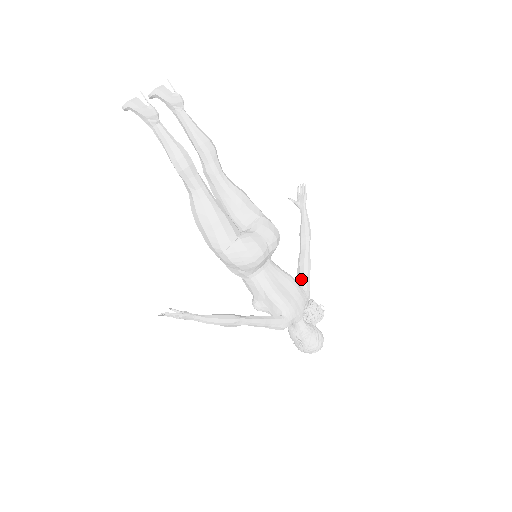
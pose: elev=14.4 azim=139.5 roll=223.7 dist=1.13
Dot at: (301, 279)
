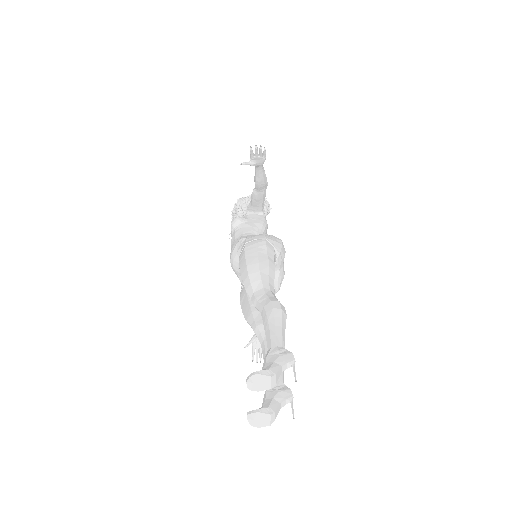
Dot at: (259, 208)
